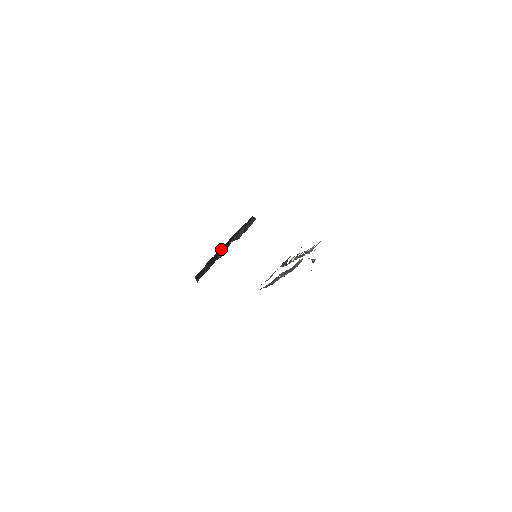
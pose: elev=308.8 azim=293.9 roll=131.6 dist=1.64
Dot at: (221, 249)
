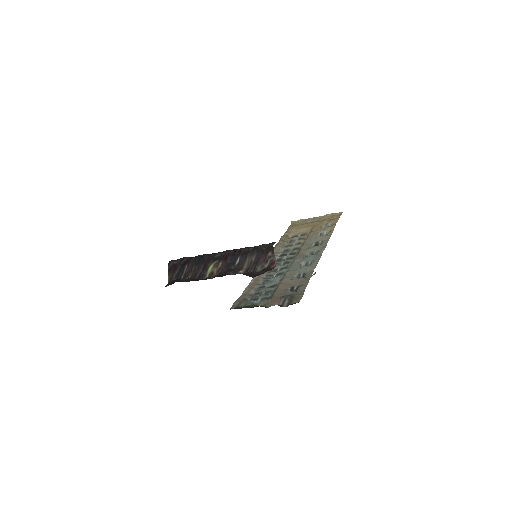
Dot at: (214, 257)
